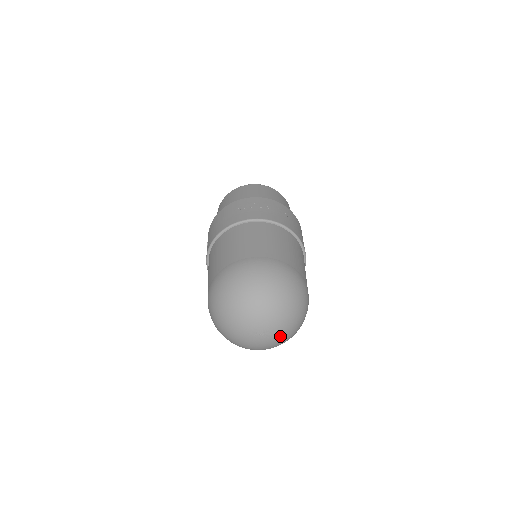
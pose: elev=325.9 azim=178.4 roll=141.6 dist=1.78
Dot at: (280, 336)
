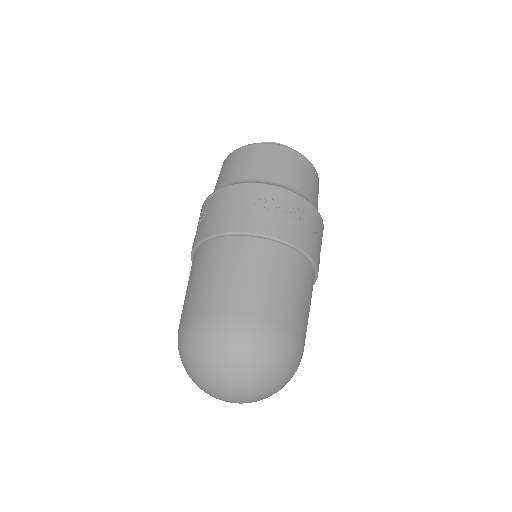
Dot at: occluded
